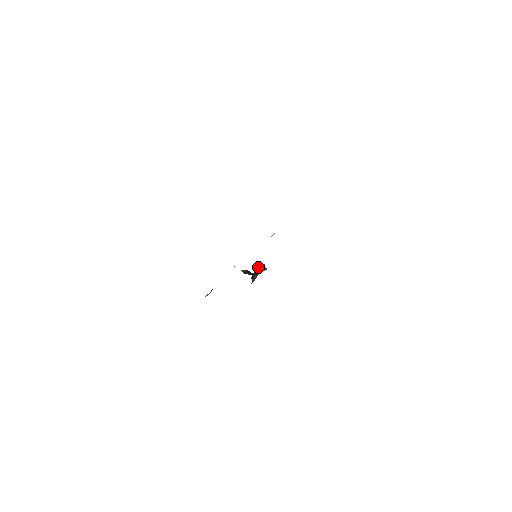
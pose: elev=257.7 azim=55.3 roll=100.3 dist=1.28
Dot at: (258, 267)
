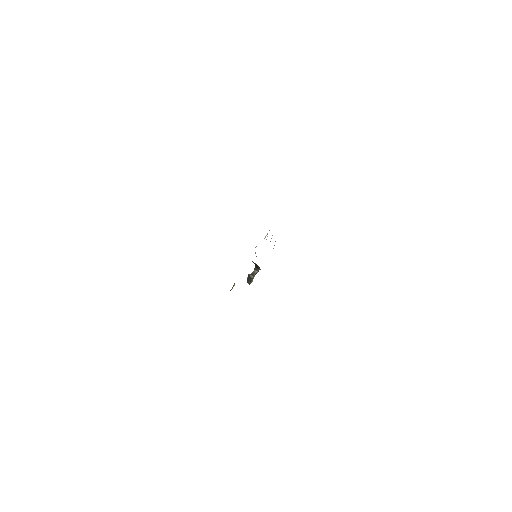
Dot at: (249, 274)
